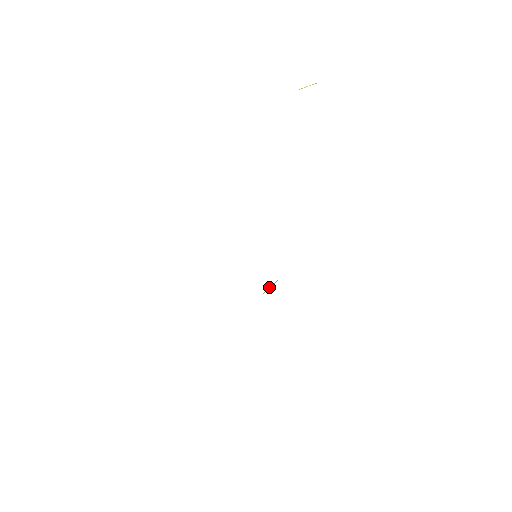
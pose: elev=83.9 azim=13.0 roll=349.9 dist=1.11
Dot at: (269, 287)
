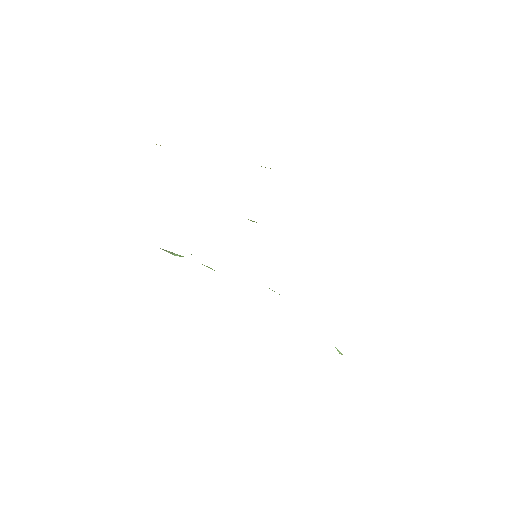
Dot at: occluded
